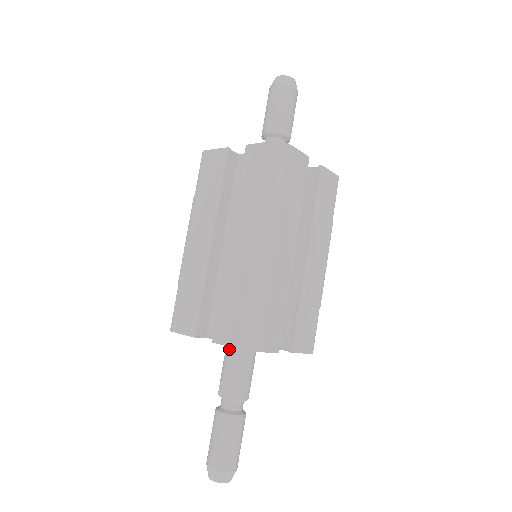
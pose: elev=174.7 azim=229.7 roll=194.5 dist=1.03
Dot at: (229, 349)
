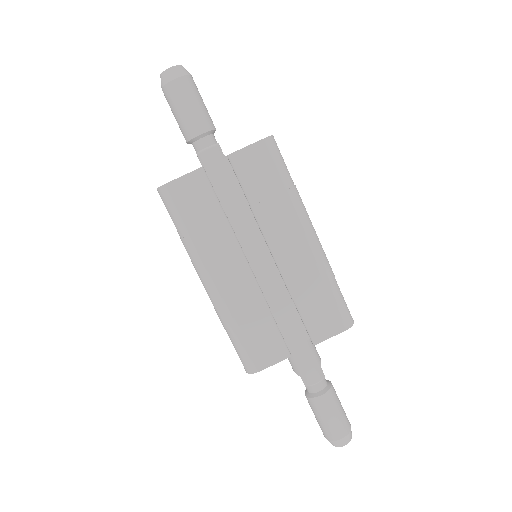
Dot at: occluded
